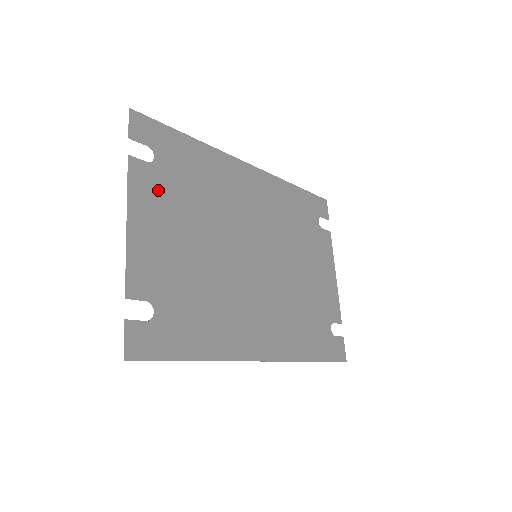
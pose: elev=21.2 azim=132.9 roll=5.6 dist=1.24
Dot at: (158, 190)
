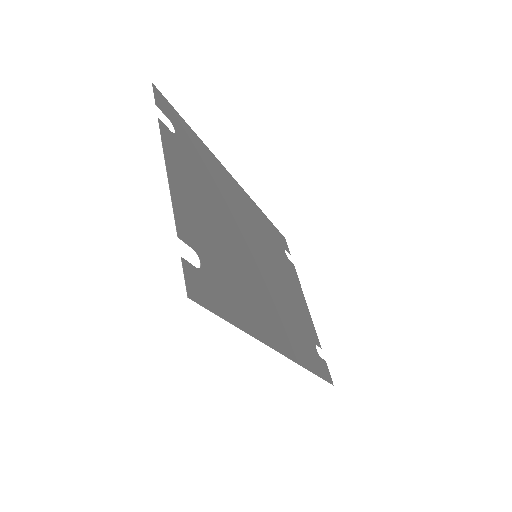
Dot at: (182, 159)
